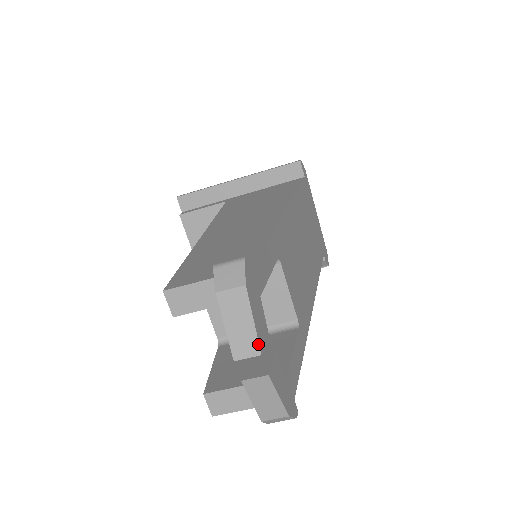
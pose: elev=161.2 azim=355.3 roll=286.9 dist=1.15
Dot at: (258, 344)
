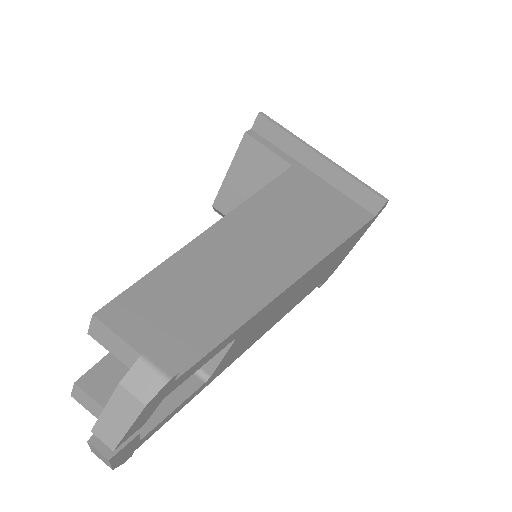
Dot at: (117, 444)
